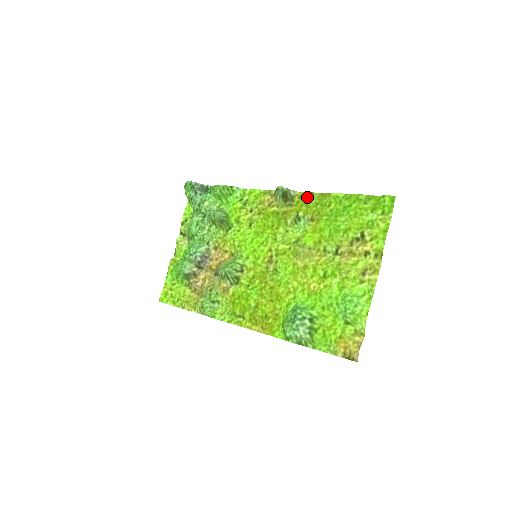
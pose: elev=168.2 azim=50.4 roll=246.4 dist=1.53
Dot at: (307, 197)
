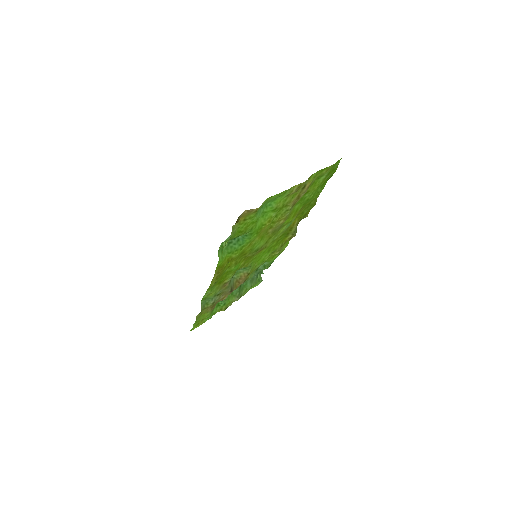
Dot at: (307, 212)
